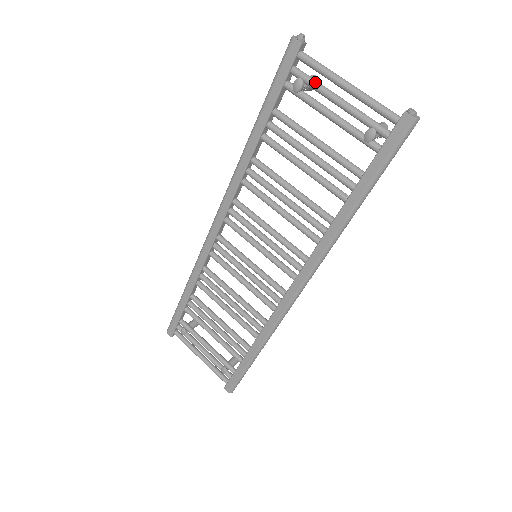
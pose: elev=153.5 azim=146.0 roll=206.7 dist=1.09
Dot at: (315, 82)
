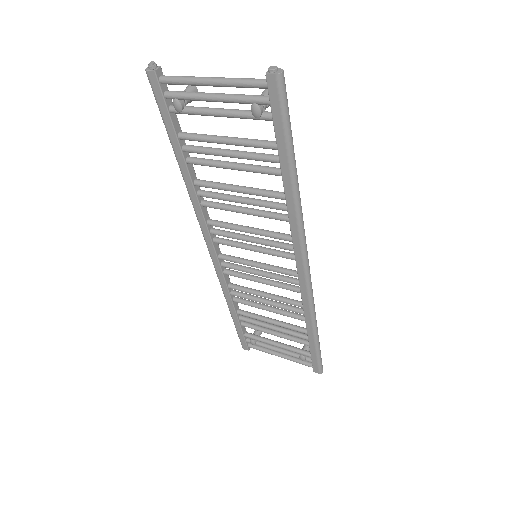
Dot at: (187, 94)
